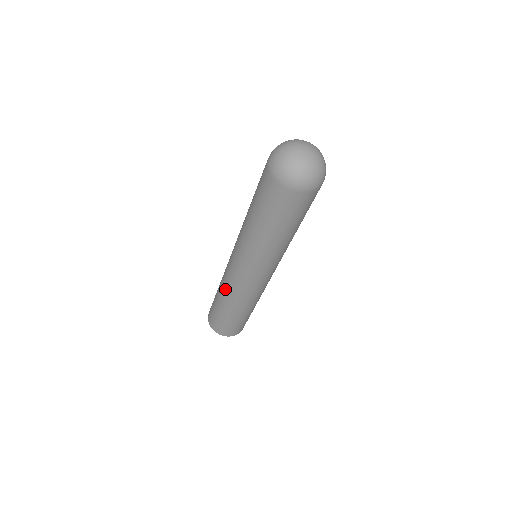
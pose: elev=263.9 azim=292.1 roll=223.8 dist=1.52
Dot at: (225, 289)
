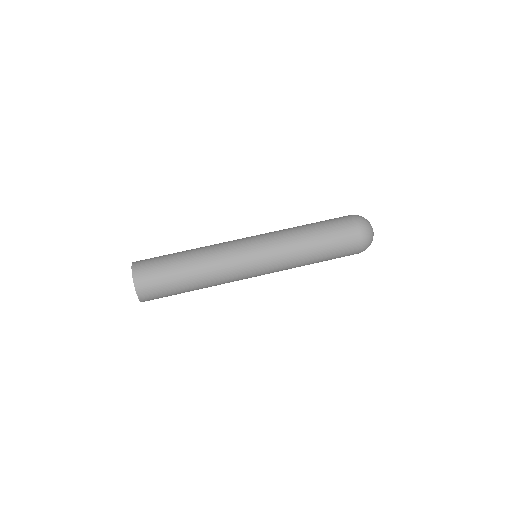
Dot at: (210, 247)
